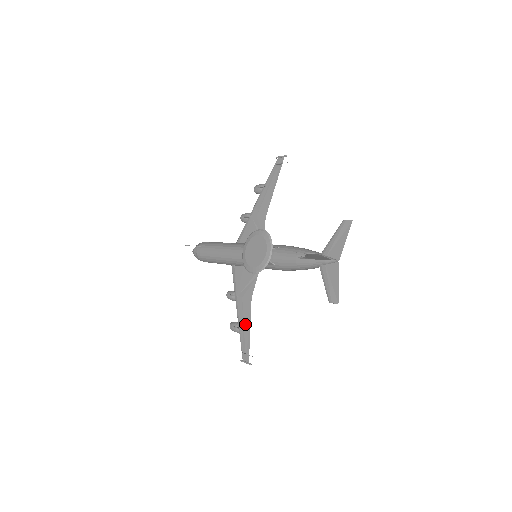
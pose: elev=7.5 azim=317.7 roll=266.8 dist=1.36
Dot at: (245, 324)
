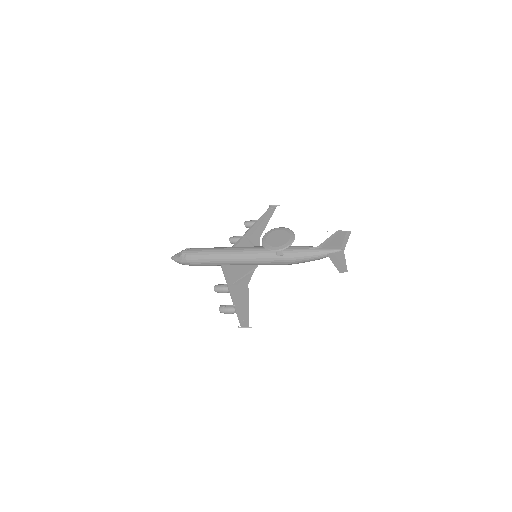
Dot at: (242, 302)
